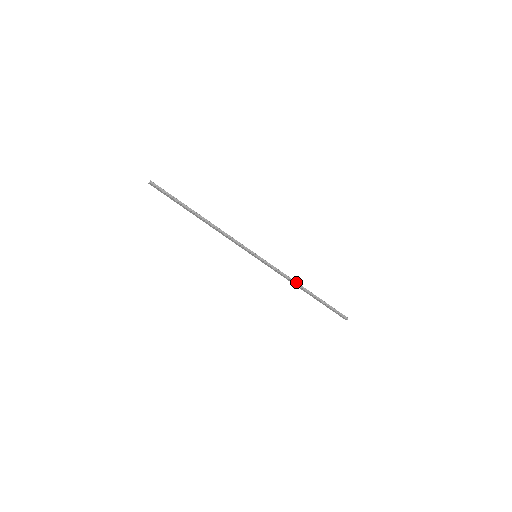
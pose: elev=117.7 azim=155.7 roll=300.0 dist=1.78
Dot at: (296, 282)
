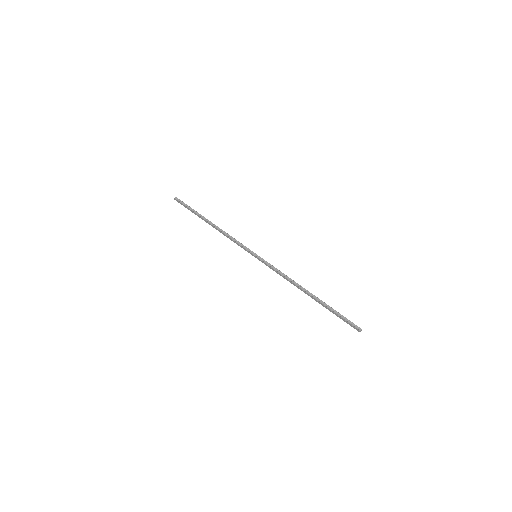
Dot at: (296, 283)
